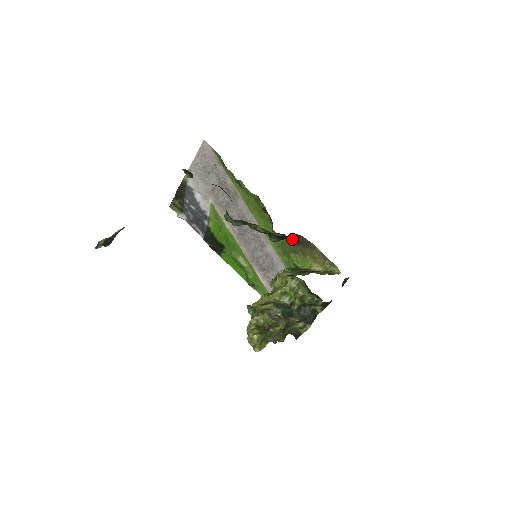
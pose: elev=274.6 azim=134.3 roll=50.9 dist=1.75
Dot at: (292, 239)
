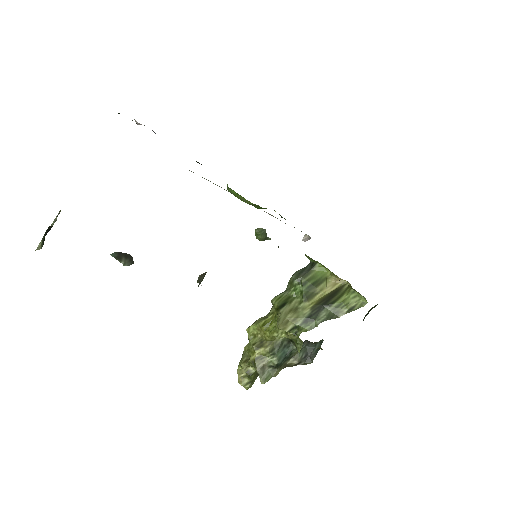
Dot at: occluded
